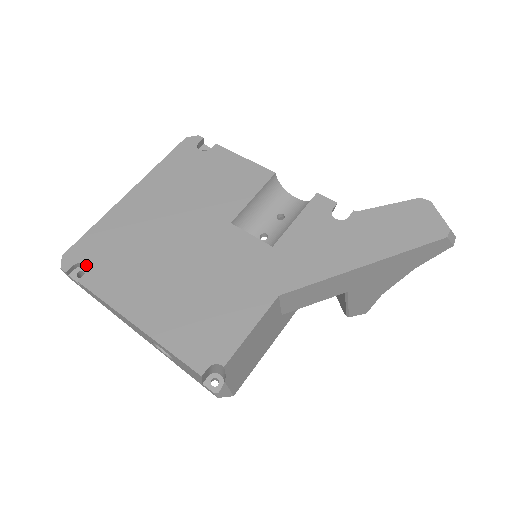
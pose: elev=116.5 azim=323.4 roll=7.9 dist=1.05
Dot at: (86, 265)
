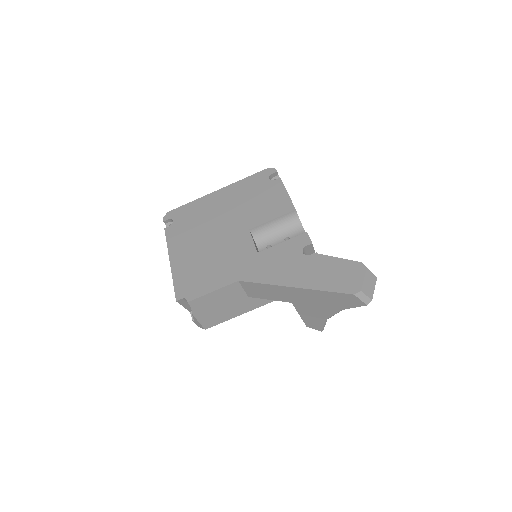
Dot at: (173, 222)
